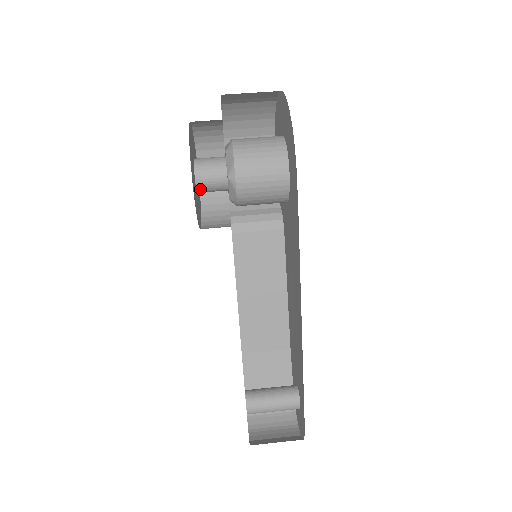
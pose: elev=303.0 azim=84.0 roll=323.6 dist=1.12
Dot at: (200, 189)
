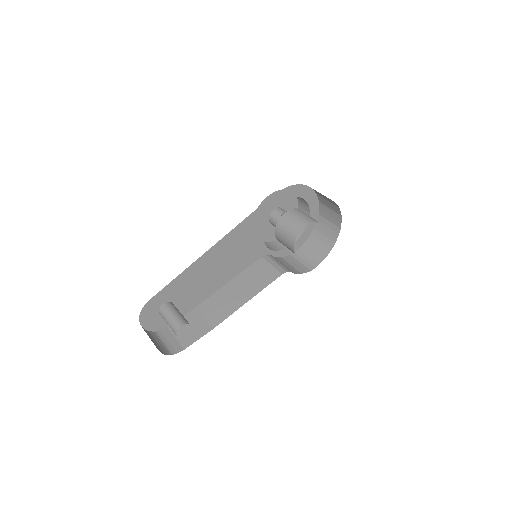
Dot at: (271, 216)
